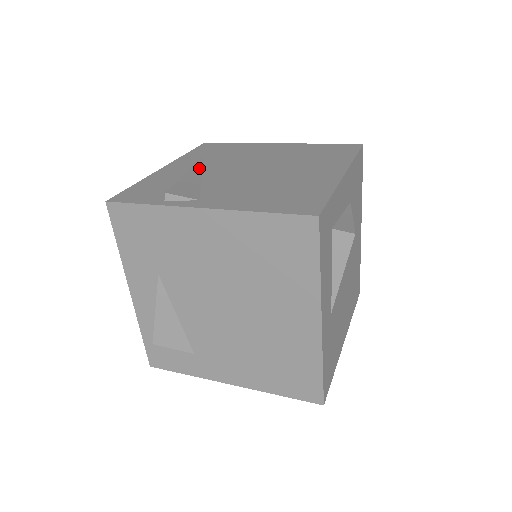
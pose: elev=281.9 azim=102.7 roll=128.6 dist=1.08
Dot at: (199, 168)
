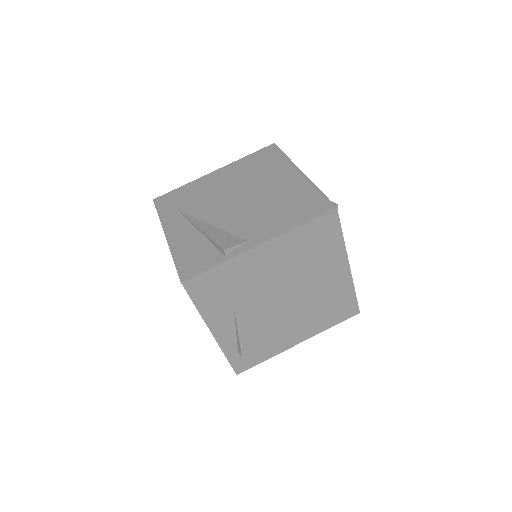
Dot at: (198, 221)
